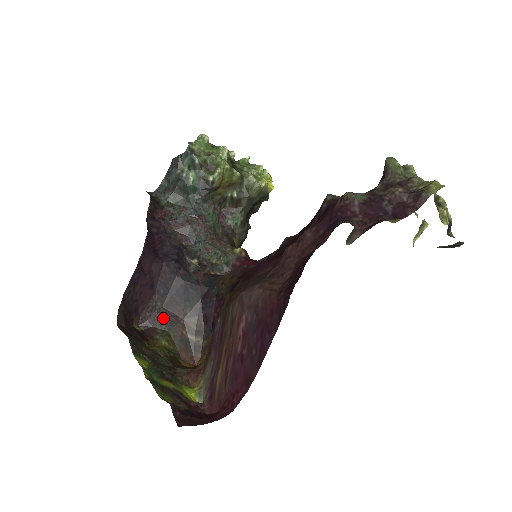
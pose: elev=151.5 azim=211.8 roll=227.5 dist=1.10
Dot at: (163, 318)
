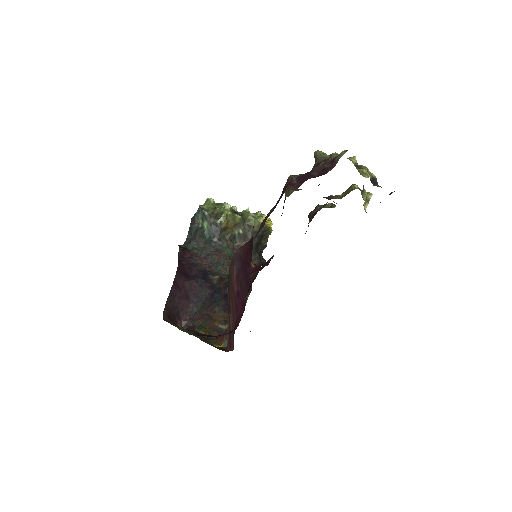
Dot at: (199, 318)
